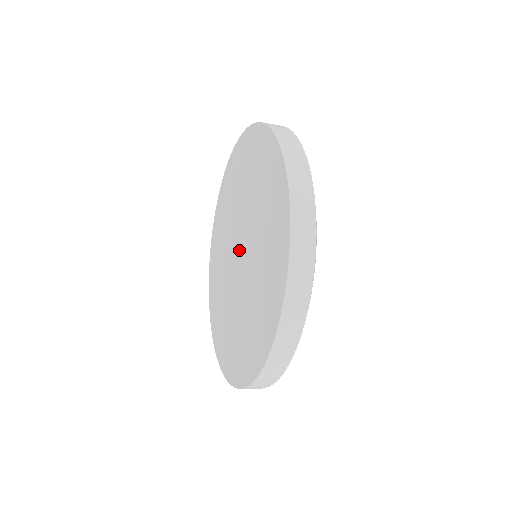
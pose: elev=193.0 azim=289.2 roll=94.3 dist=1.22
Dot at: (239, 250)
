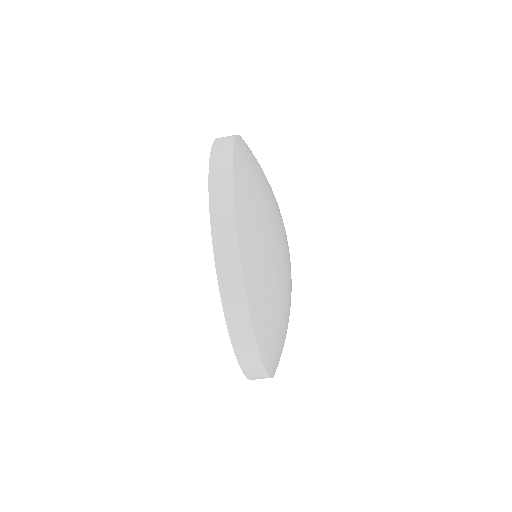
Dot at: occluded
